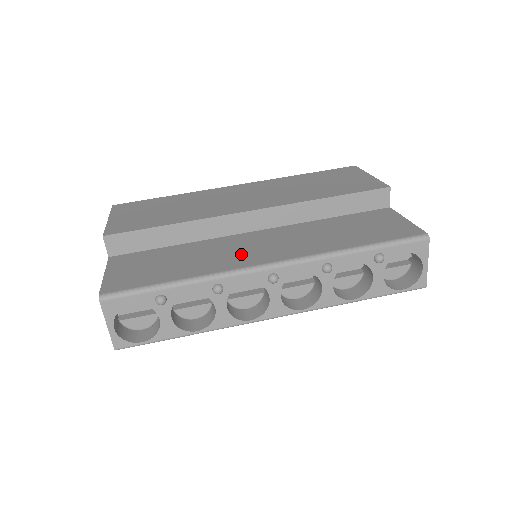
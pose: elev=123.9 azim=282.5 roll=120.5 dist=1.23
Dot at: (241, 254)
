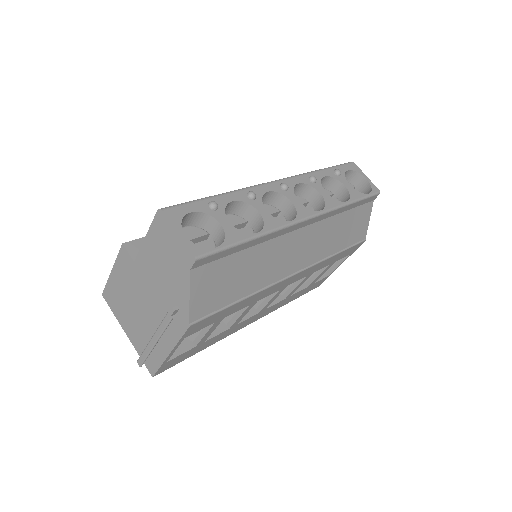
Dot at: occluded
